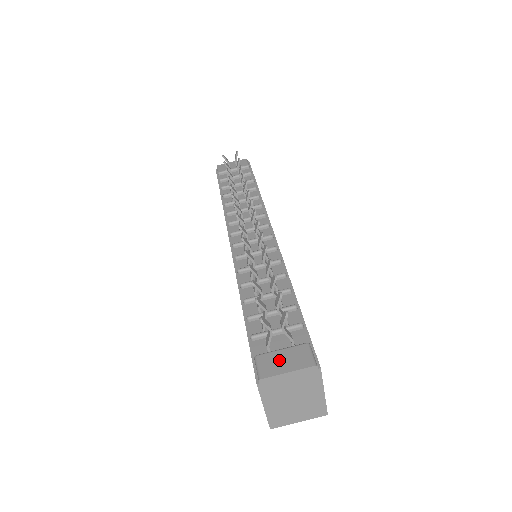
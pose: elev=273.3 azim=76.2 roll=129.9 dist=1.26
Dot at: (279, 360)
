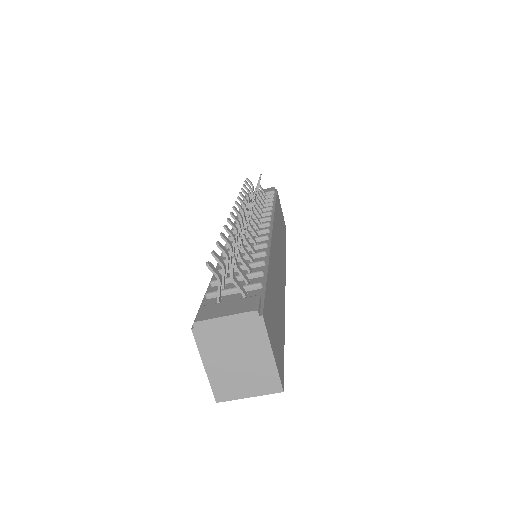
Dot at: (221, 308)
